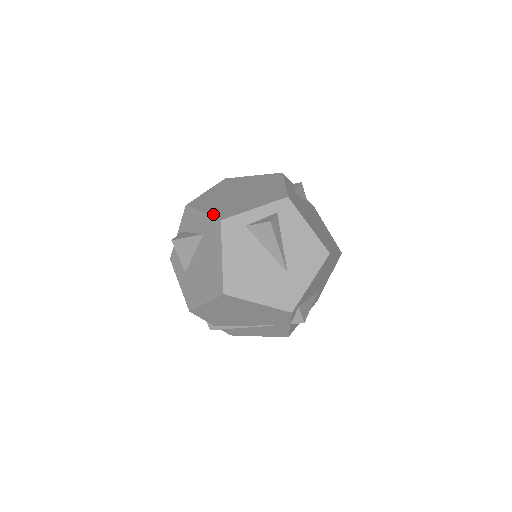
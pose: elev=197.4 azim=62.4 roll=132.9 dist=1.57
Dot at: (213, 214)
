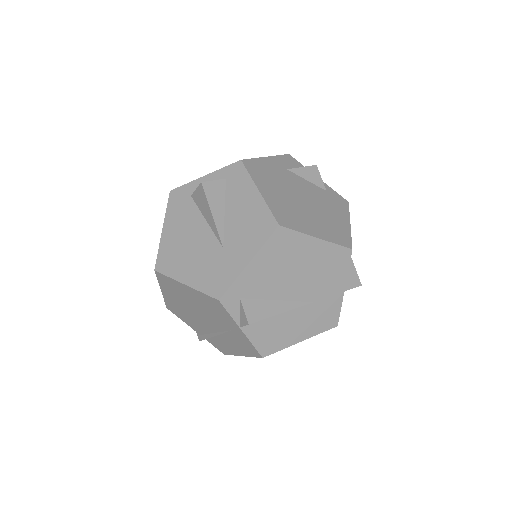
Dot at: occluded
